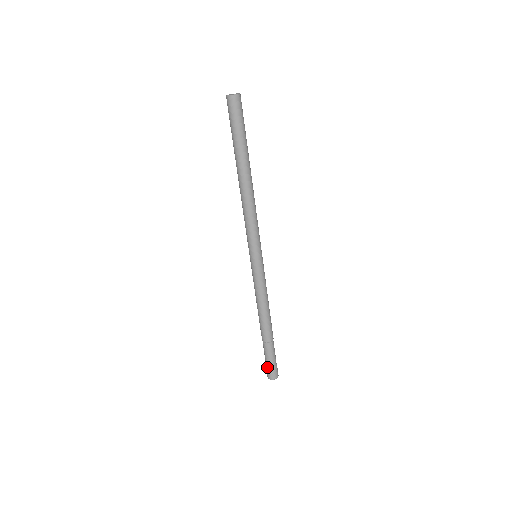
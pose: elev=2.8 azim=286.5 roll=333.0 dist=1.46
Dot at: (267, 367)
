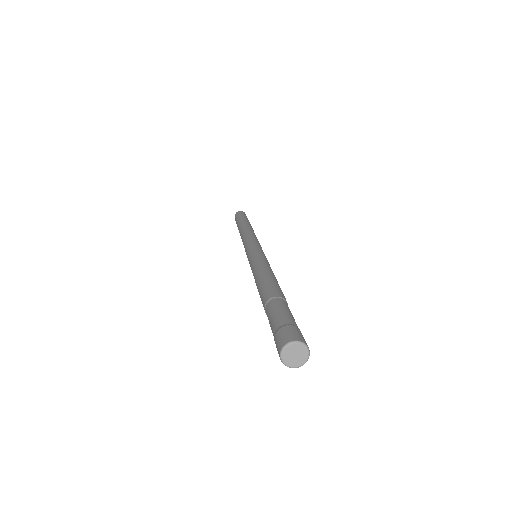
Dot at: (282, 325)
